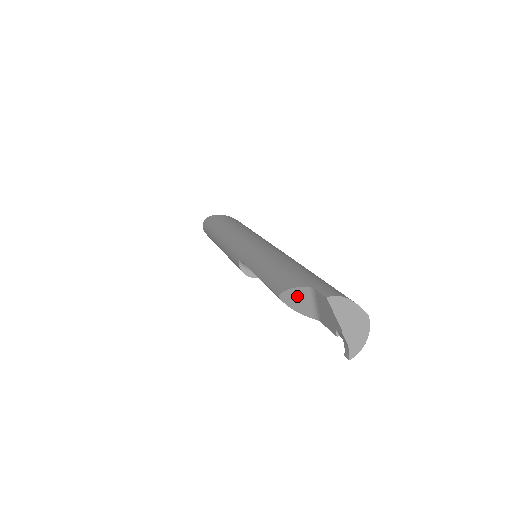
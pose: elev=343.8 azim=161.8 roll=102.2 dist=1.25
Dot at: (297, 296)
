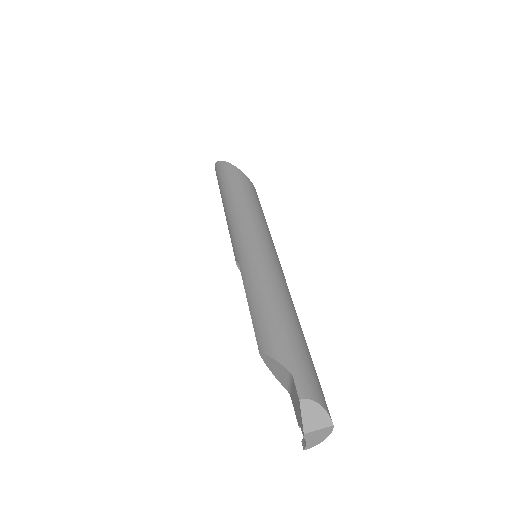
Dot at: (276, 366)
